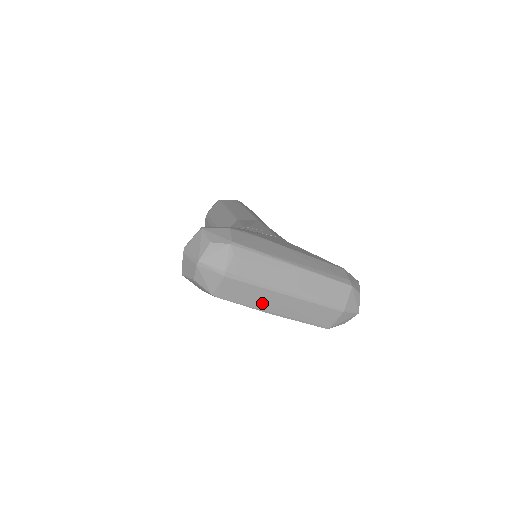
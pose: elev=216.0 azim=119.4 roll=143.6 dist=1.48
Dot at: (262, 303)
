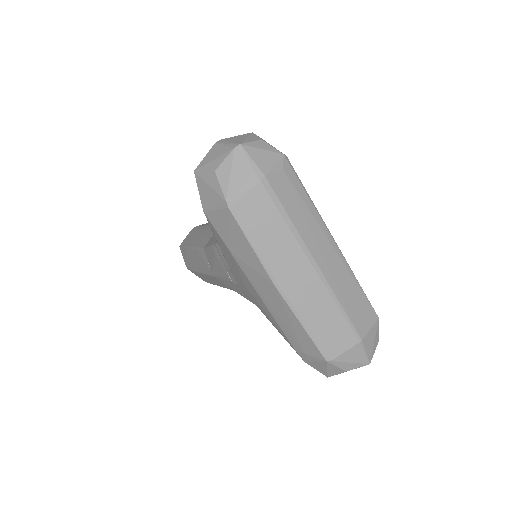
Dot at: (276, 258)
